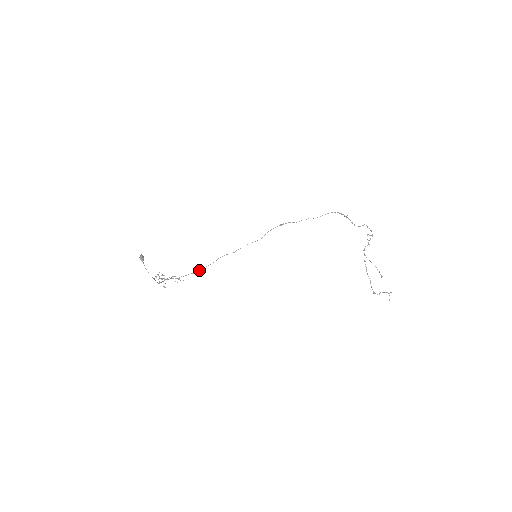
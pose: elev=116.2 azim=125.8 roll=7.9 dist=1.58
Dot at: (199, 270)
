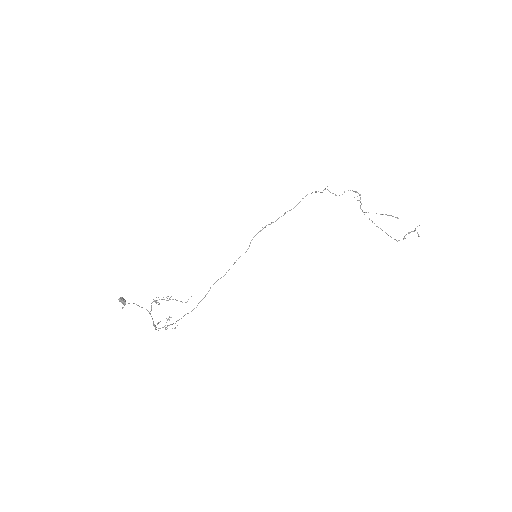
Dot at: occluded
